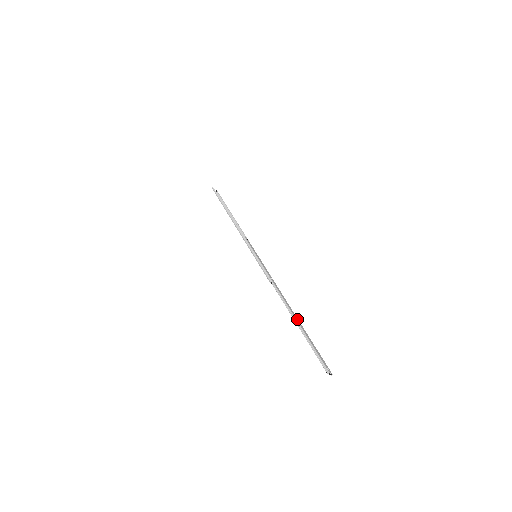
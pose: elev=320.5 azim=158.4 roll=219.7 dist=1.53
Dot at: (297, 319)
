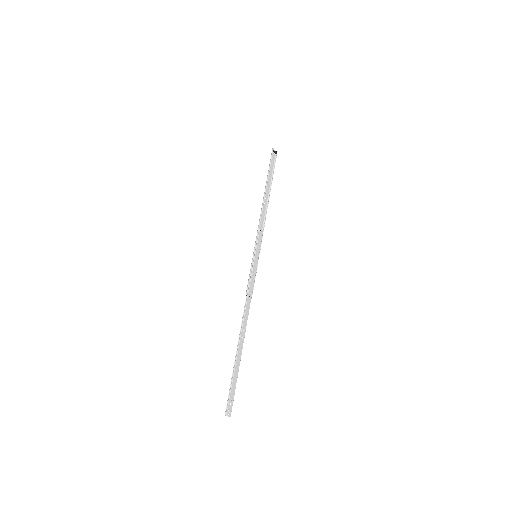
Dot at: (241, 346)
